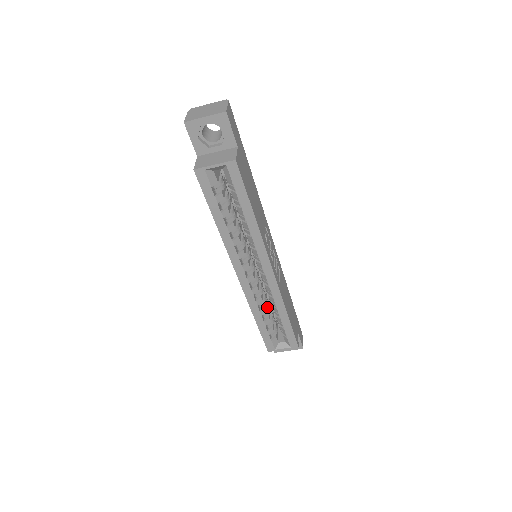
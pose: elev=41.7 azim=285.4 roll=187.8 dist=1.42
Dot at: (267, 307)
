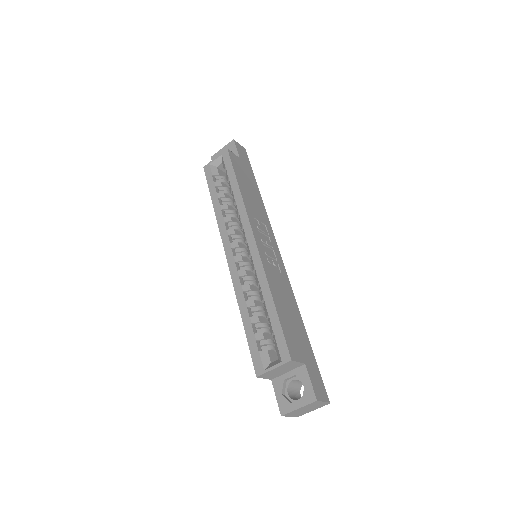
Dot at: (259, 307)
